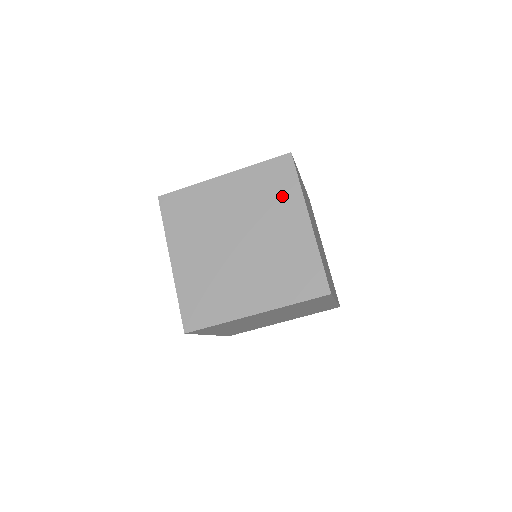
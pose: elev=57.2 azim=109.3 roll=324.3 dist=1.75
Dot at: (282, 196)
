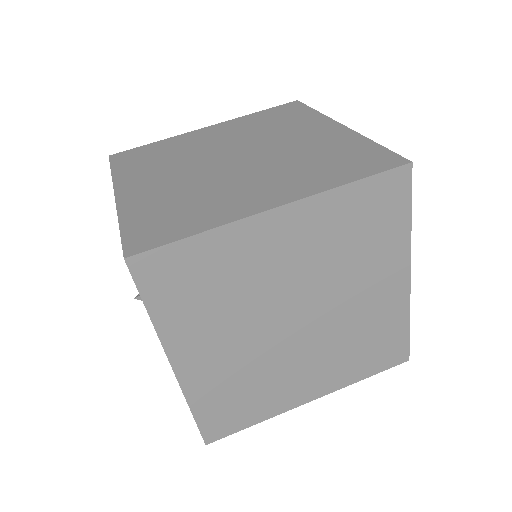
Dot at: (294, 121)
